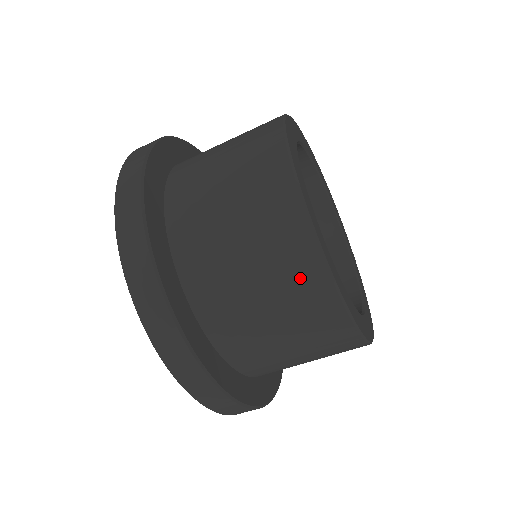
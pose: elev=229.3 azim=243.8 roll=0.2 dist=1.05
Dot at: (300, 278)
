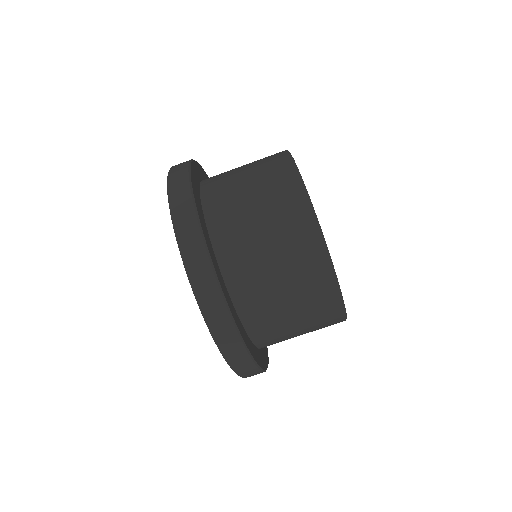
Dot at: (277, 173)
